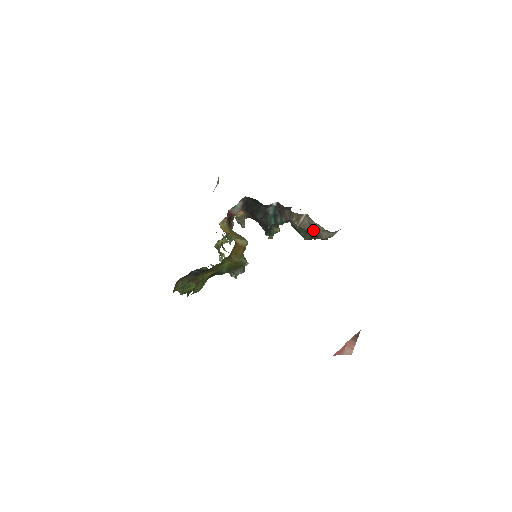
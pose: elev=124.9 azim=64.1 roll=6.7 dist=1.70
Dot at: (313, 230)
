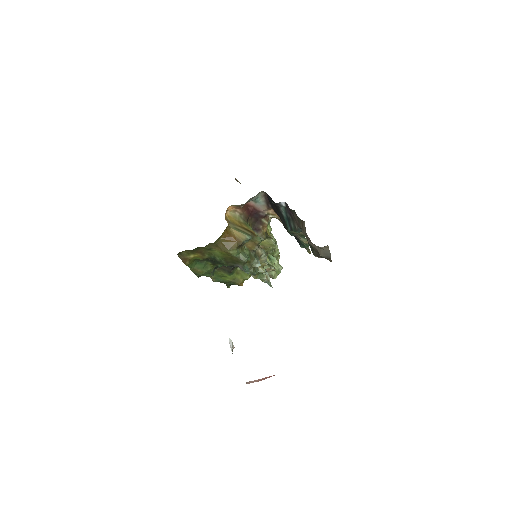
Dot at: occluded
